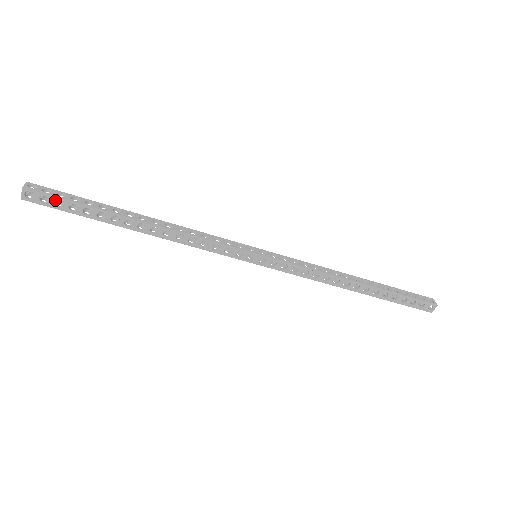
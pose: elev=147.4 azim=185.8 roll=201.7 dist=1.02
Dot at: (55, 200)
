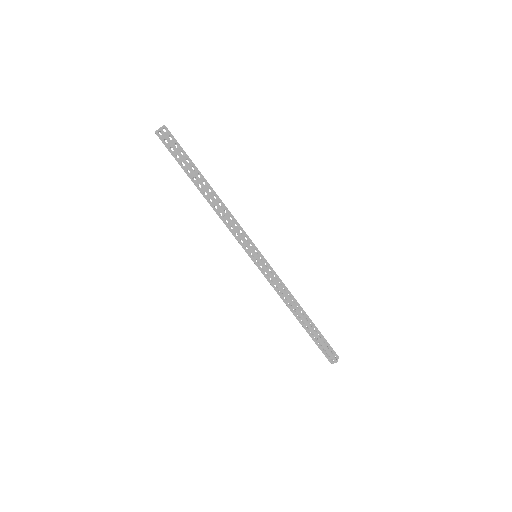
Dot at: (172, 146)
